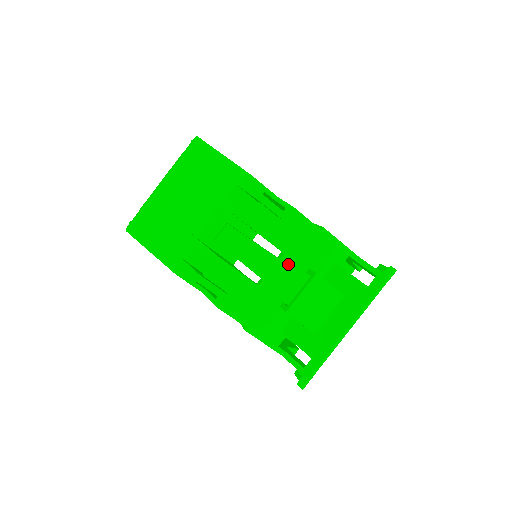
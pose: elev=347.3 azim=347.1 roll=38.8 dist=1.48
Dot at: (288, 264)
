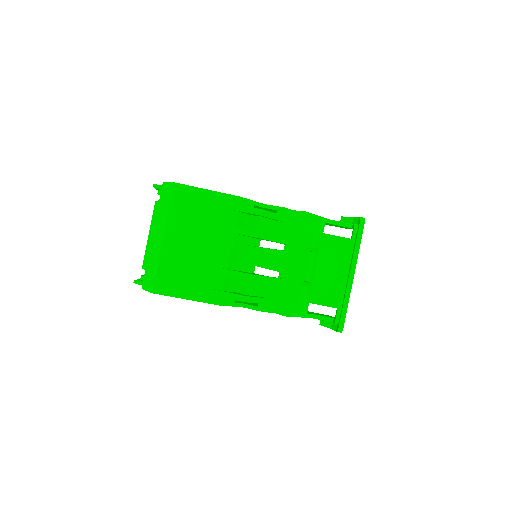
Dot at: (294, 251)
